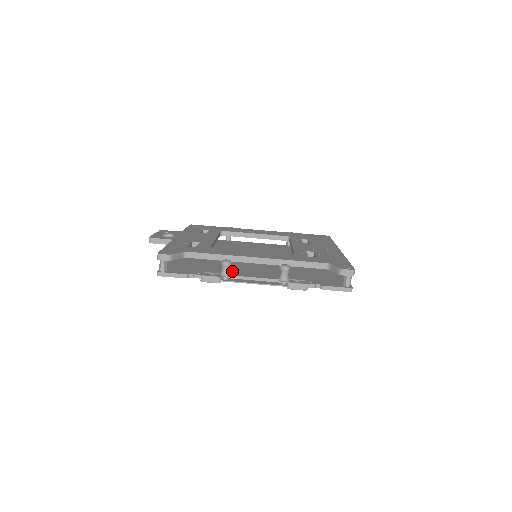
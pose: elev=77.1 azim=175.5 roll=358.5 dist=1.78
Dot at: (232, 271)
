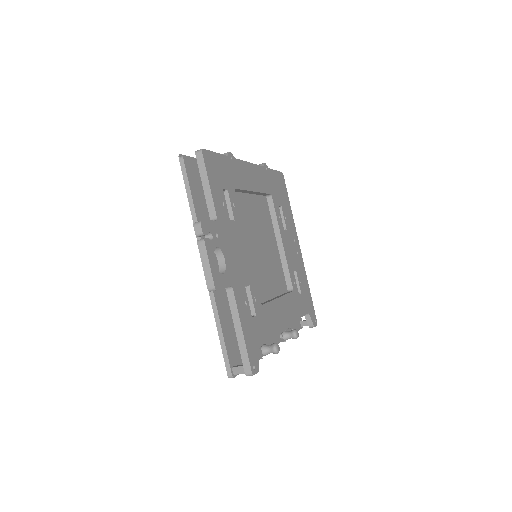
Dot at: occluded
